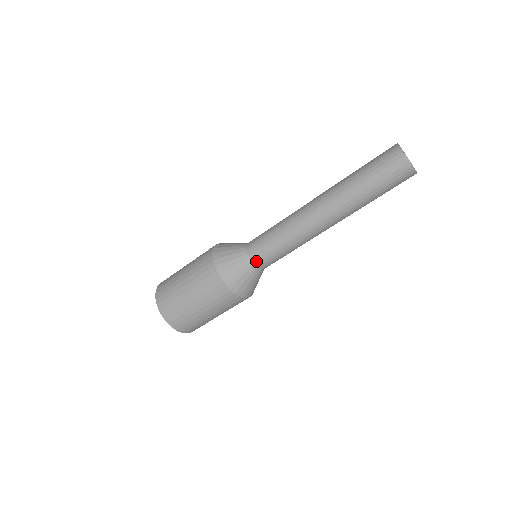
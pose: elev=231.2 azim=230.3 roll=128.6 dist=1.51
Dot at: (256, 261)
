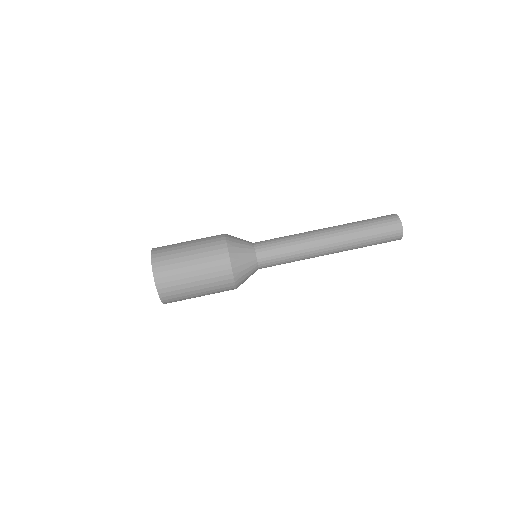
Dot at: (256, 242)
